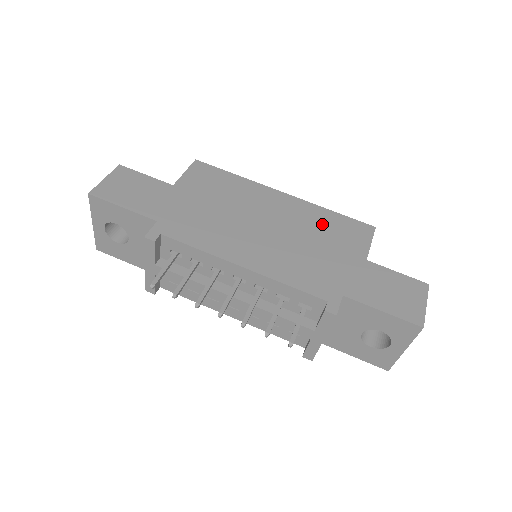
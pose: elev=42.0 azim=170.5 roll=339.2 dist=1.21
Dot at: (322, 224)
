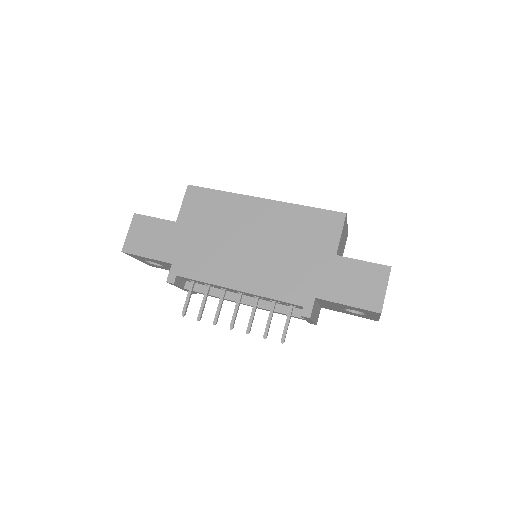
Dot at: (298, 226)
